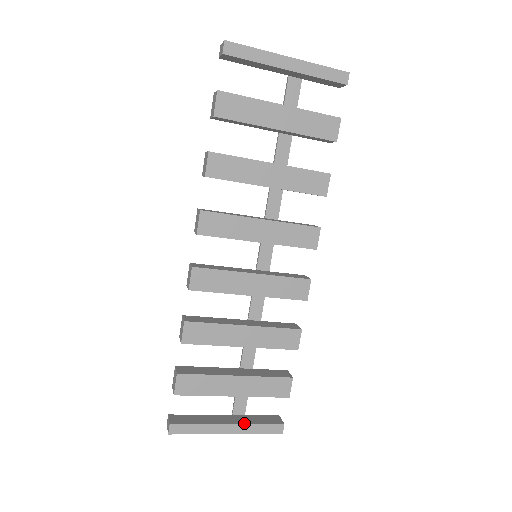
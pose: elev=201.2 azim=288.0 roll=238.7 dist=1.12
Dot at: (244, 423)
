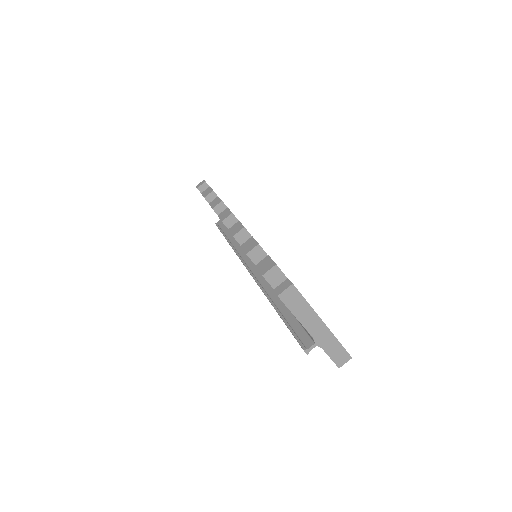
Dot at: occluded
